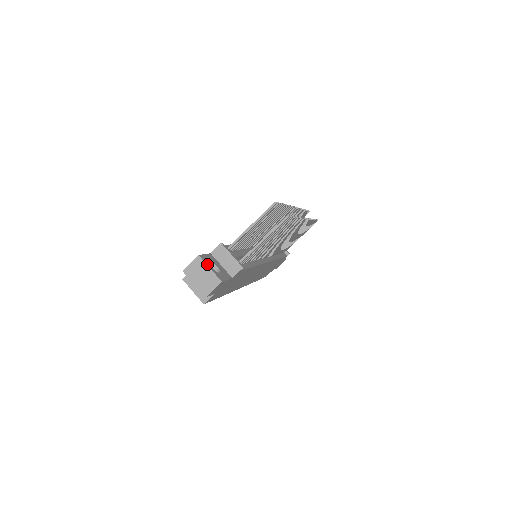
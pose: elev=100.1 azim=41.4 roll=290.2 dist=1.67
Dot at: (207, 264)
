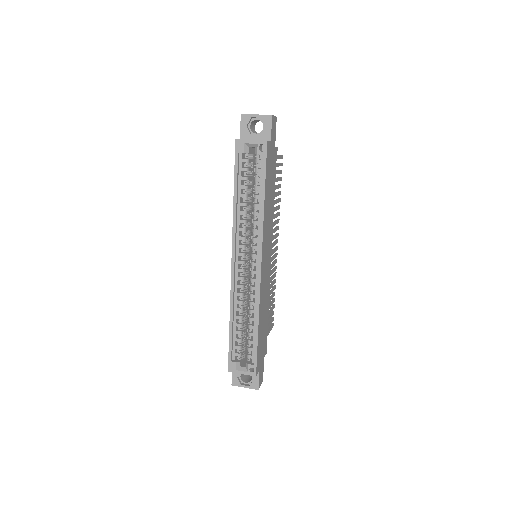
Dot at: occluded
